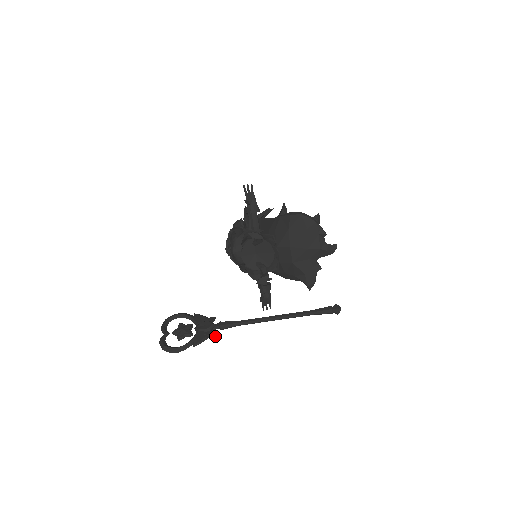
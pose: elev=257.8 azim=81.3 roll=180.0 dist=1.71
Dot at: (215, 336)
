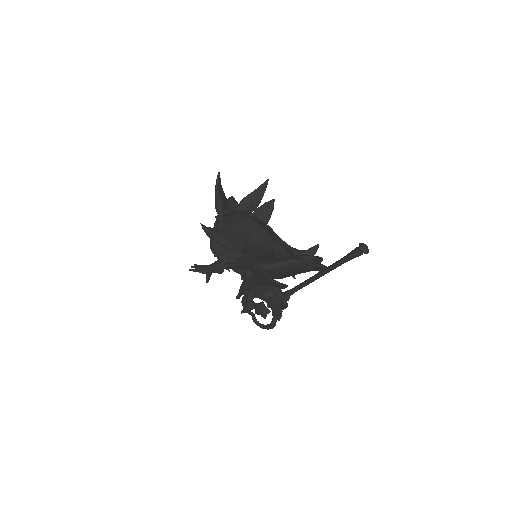
Dot at: occluded
